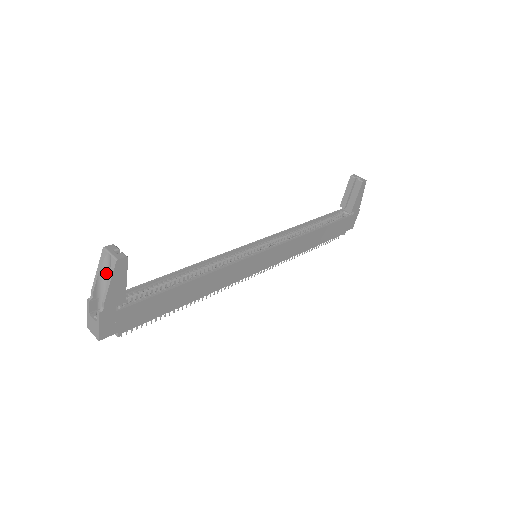
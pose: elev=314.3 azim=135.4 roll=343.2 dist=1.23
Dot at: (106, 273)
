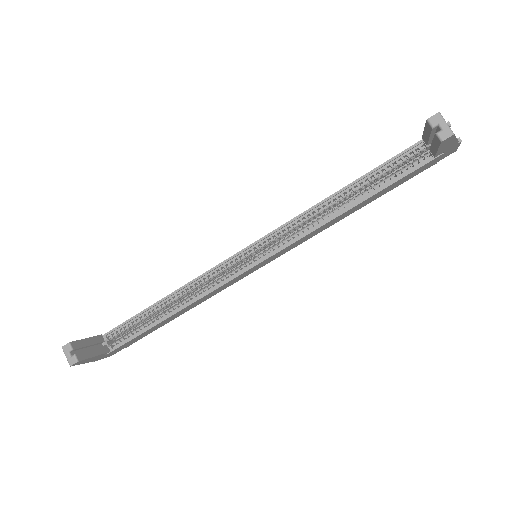
Dot at: occluded
